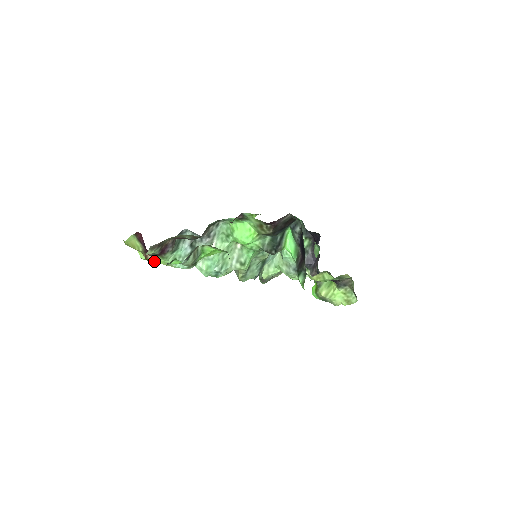
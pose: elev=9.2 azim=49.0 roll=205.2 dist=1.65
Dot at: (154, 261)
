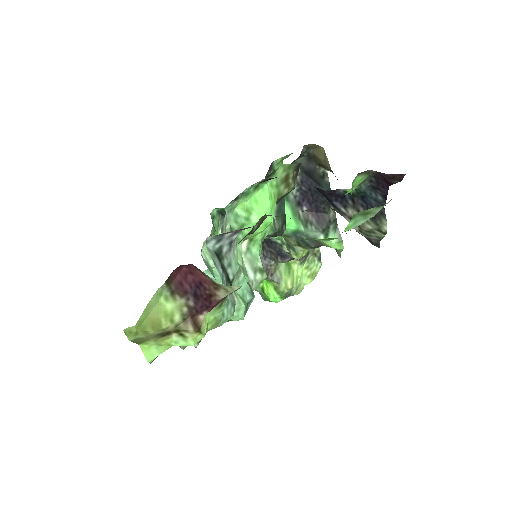
Dot at: (203, 328)
